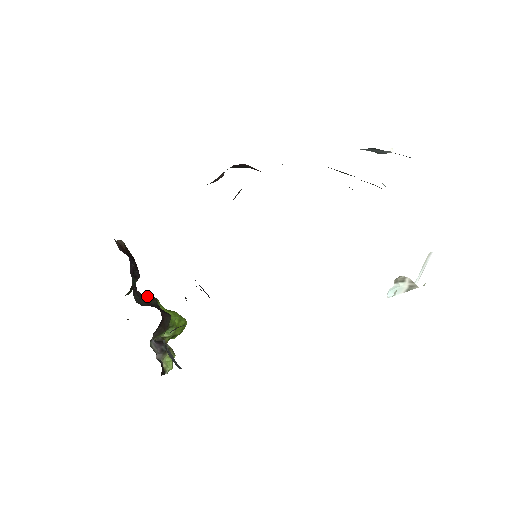
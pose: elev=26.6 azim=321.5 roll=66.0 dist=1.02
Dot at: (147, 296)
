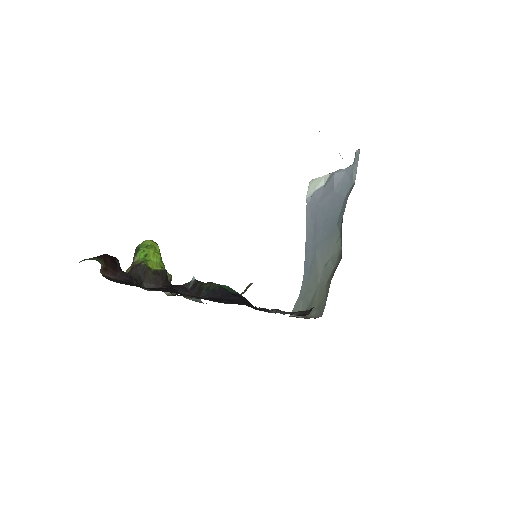
Dot at: (142, 273)
